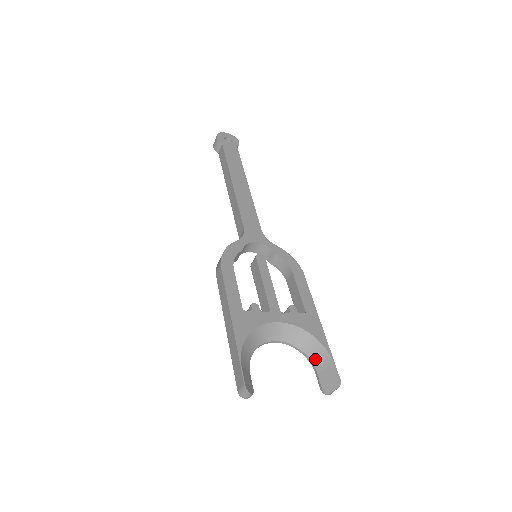
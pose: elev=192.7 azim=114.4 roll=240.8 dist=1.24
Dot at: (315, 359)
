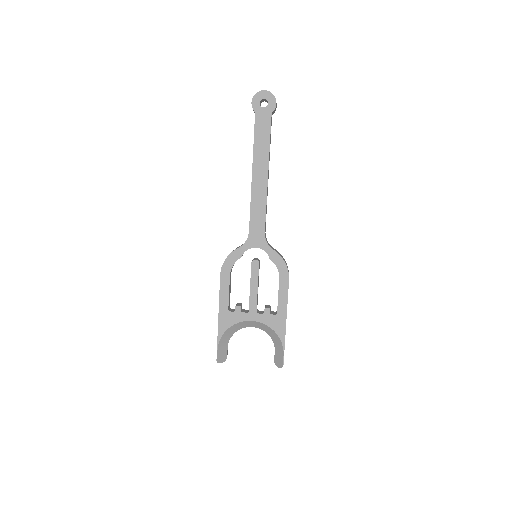
Dot at: (275, 344)
